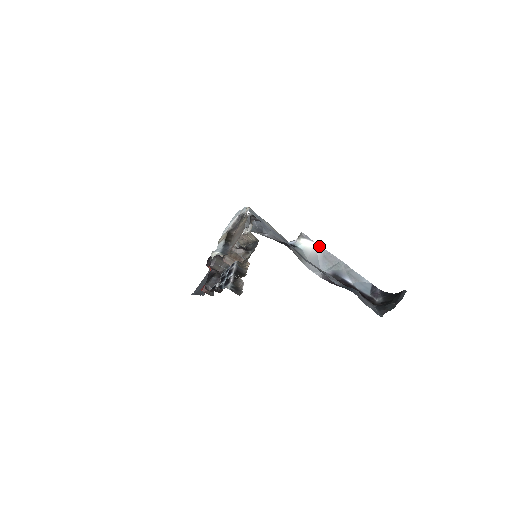
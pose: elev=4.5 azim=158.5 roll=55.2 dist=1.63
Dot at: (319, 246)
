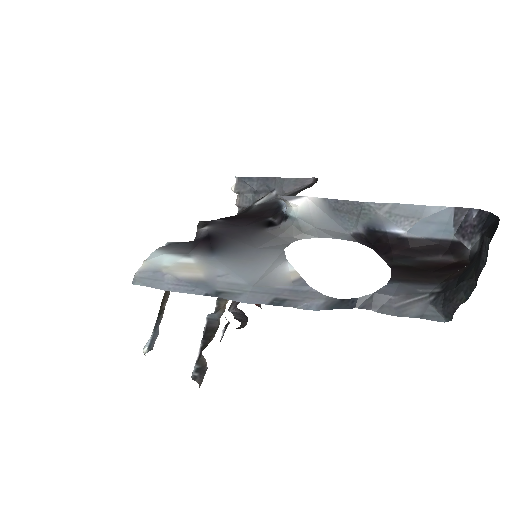
Dot at: (315, 198)
